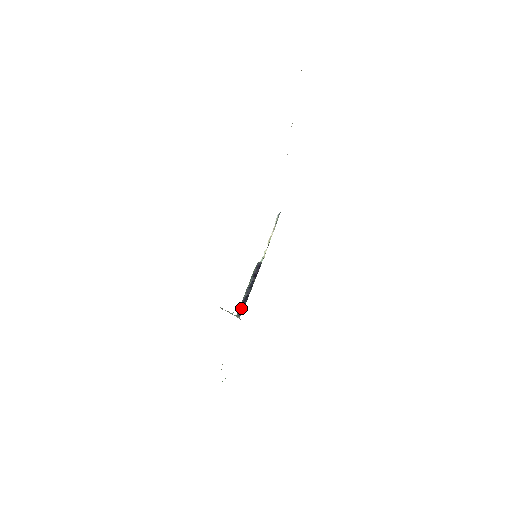
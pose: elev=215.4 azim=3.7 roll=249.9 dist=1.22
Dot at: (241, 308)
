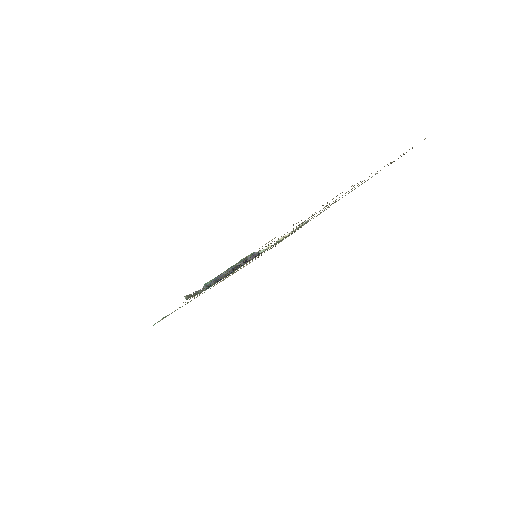
Dot at: (213, 282)
